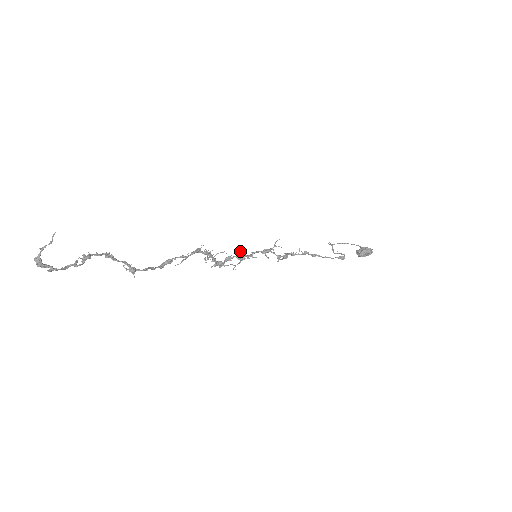
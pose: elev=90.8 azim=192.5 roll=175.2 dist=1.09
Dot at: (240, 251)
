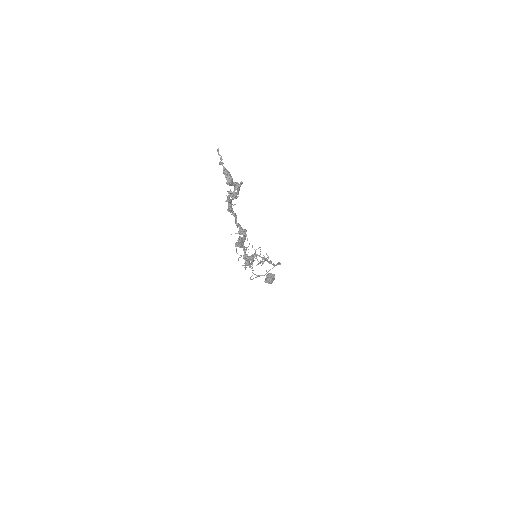
Dot at: (246, 254)
